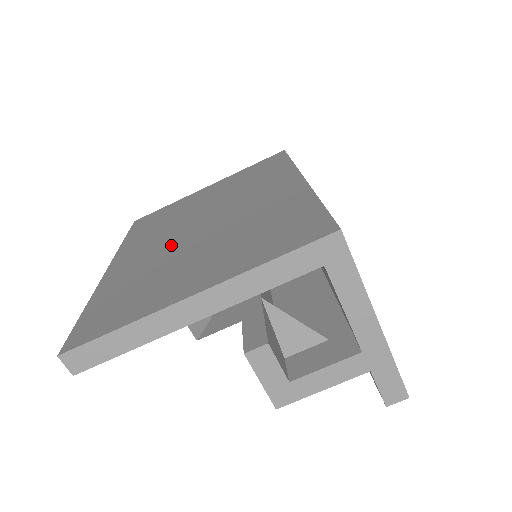
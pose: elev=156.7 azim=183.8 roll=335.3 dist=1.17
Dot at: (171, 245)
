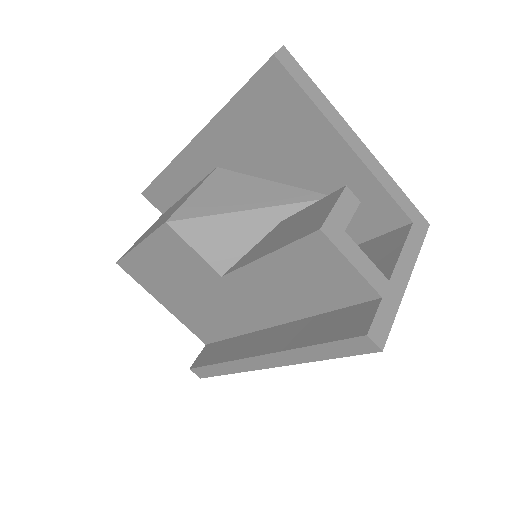
Dot at: occluded
